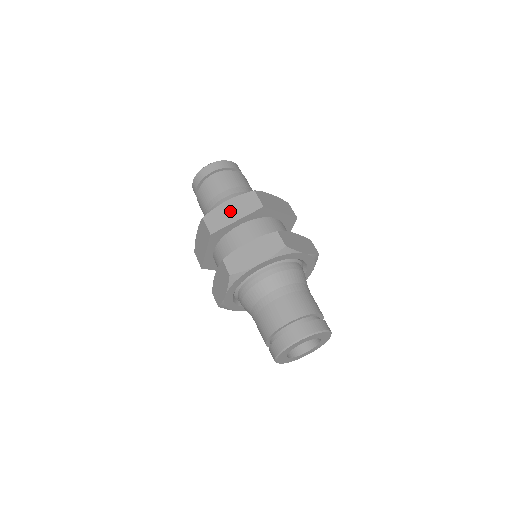
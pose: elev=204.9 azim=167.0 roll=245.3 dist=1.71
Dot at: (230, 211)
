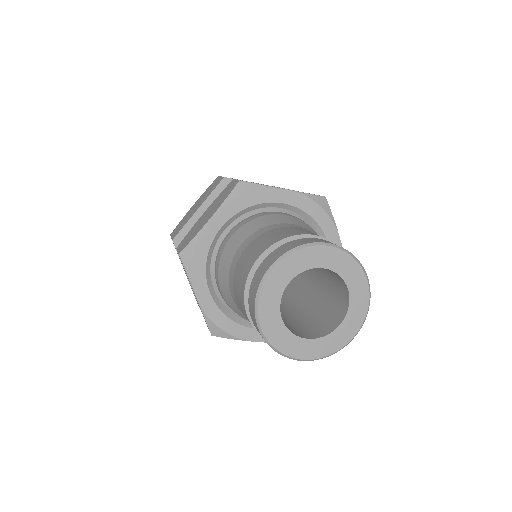
Dot at: occluded
